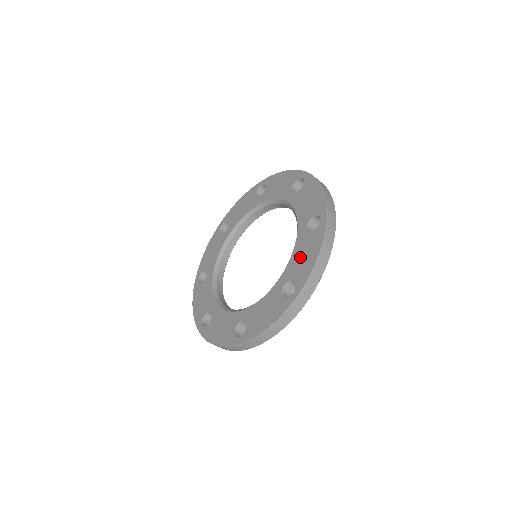
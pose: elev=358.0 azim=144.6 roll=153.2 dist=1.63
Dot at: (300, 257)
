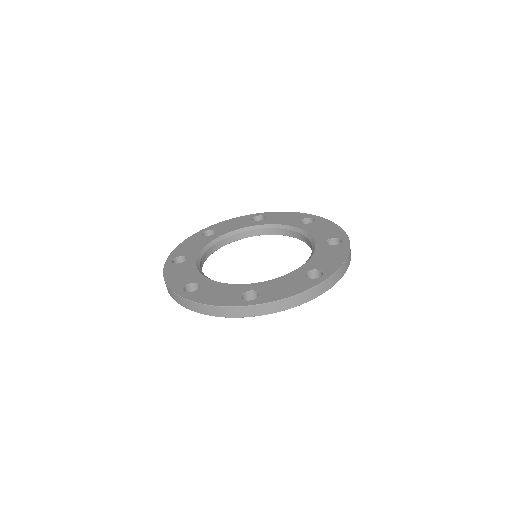
Dot at: (324, 257)
